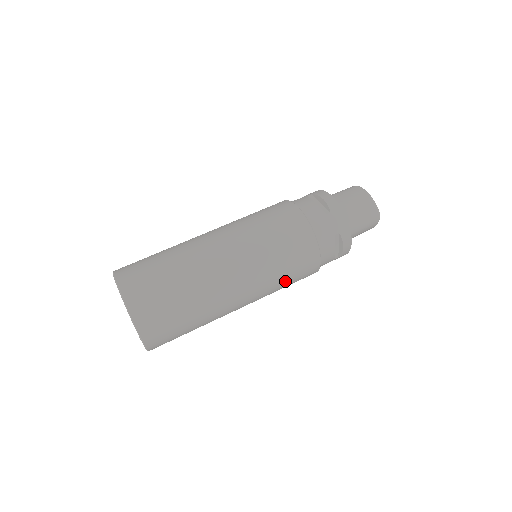
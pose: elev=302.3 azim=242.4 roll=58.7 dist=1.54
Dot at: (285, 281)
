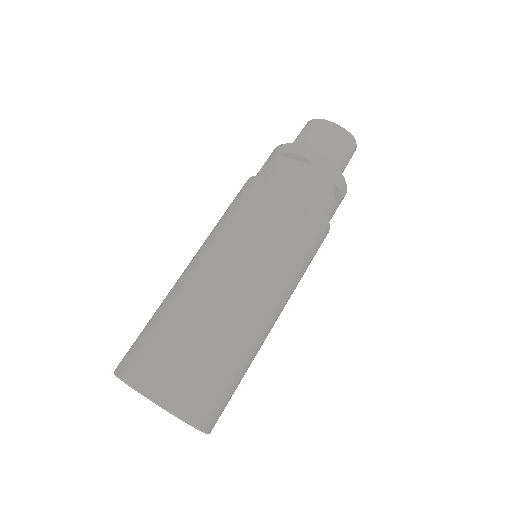
Dot at: (306, 267)
